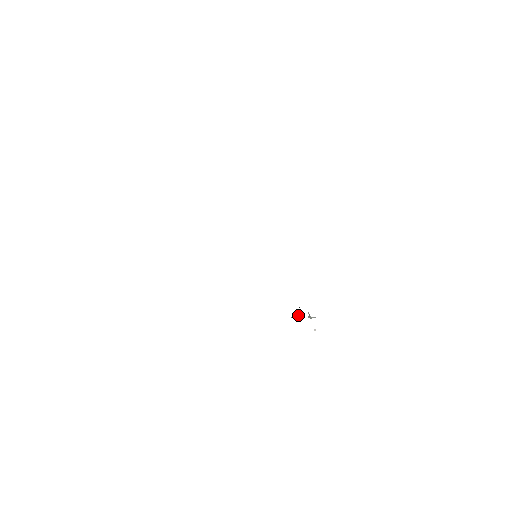
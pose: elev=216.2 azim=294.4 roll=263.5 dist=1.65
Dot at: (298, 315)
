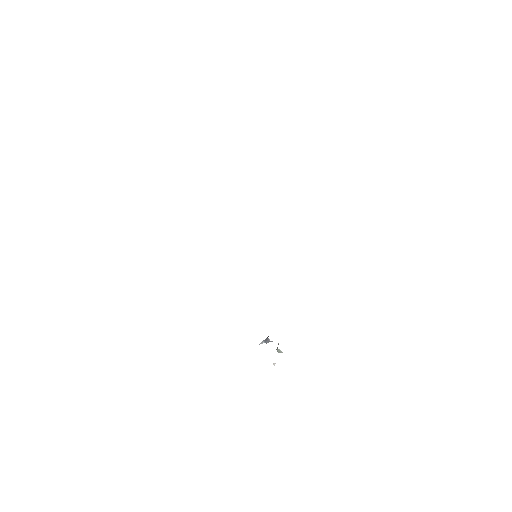
Dot at: (266, 341)
